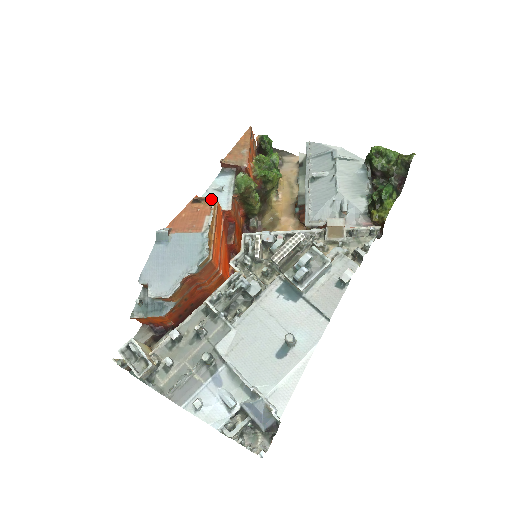
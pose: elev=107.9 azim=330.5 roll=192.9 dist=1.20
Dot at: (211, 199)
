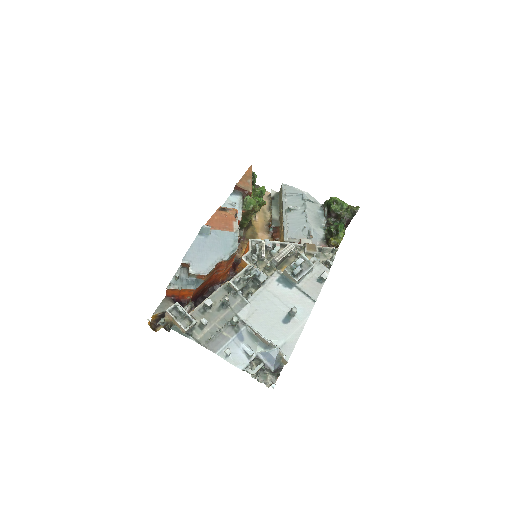
Dot at: (235, 210)
